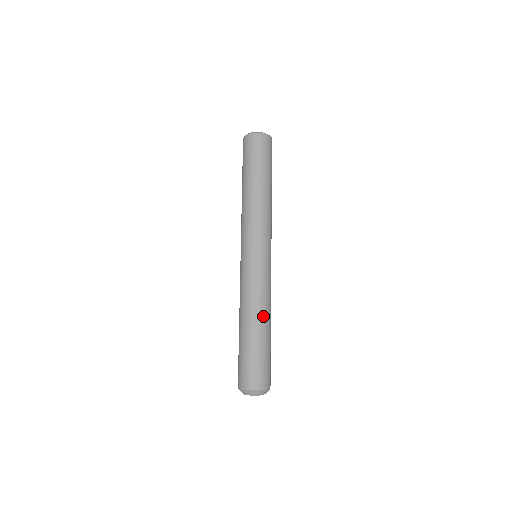
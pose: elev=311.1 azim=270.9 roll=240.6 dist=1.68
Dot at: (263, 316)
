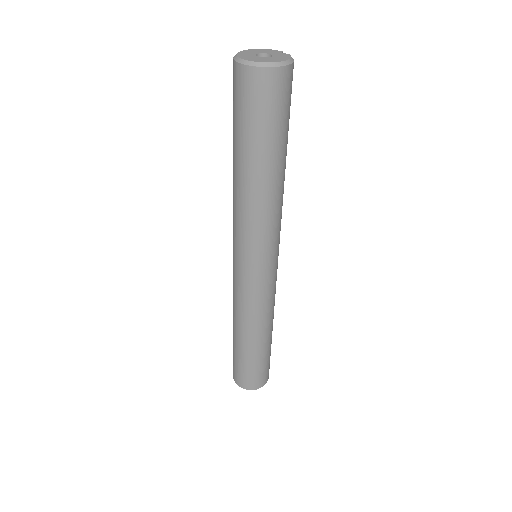
Dot at: (243, 332)
